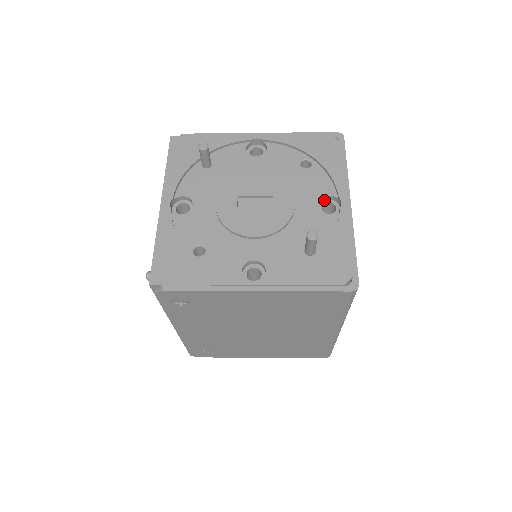
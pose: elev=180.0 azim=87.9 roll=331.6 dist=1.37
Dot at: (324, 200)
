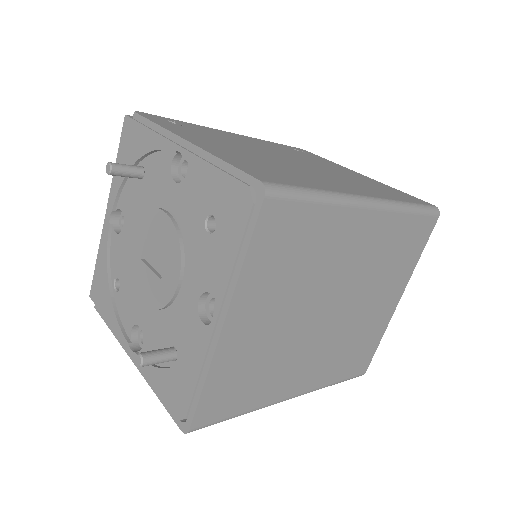
Dot at: occluded
